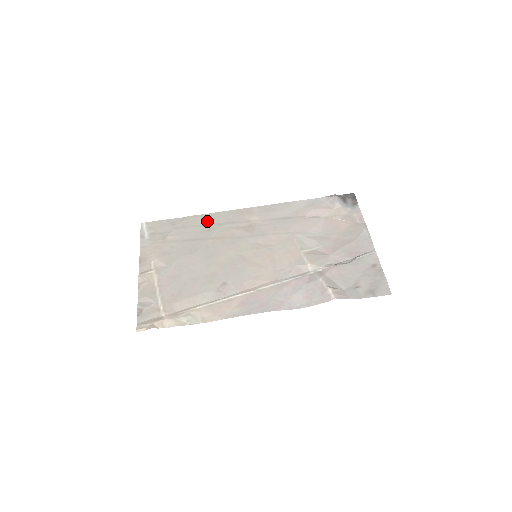
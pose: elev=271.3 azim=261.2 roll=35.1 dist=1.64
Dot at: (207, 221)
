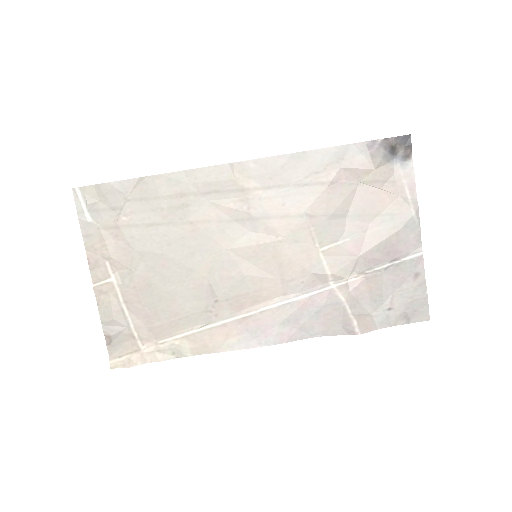
Dot at: (178, 188)
